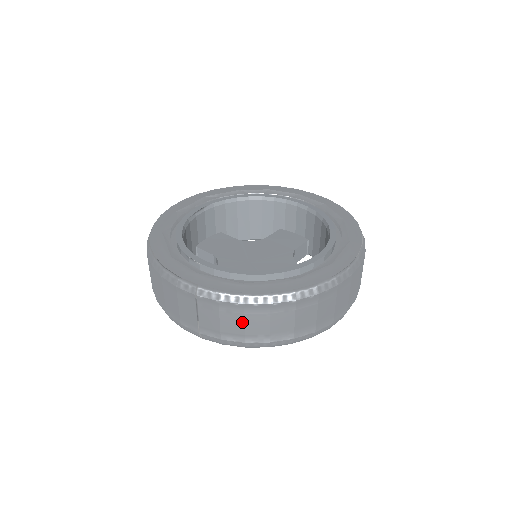
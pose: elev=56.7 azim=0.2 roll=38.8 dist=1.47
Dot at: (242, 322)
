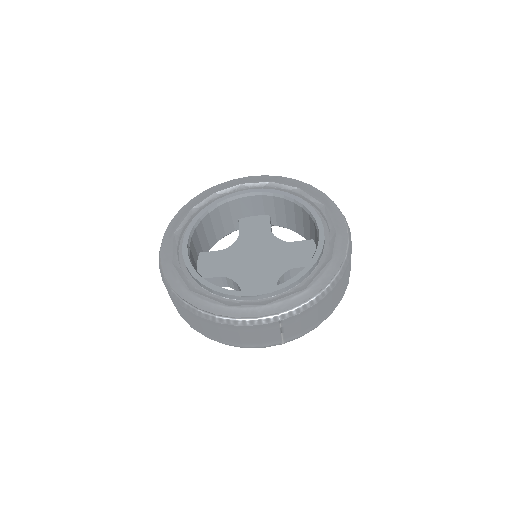
Dot at: (316, 314)
